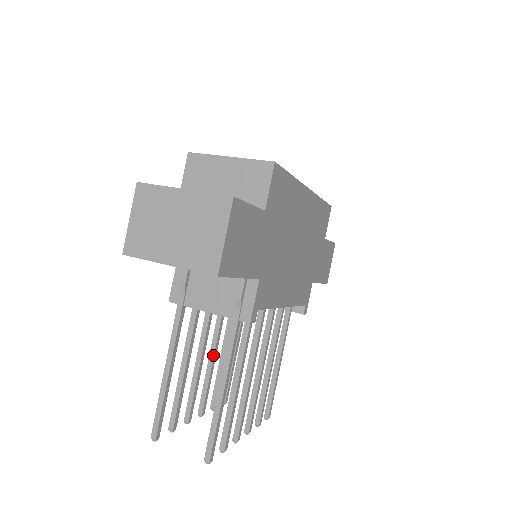
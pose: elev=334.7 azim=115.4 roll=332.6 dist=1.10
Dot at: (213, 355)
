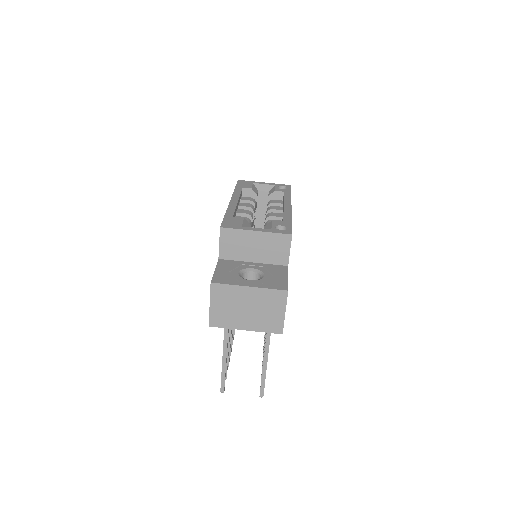
Dot at: occluded
